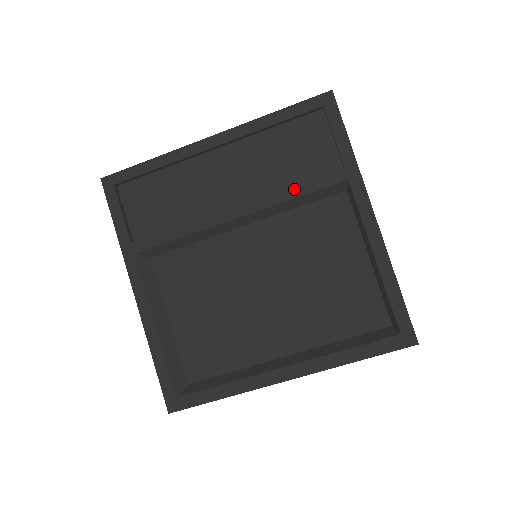
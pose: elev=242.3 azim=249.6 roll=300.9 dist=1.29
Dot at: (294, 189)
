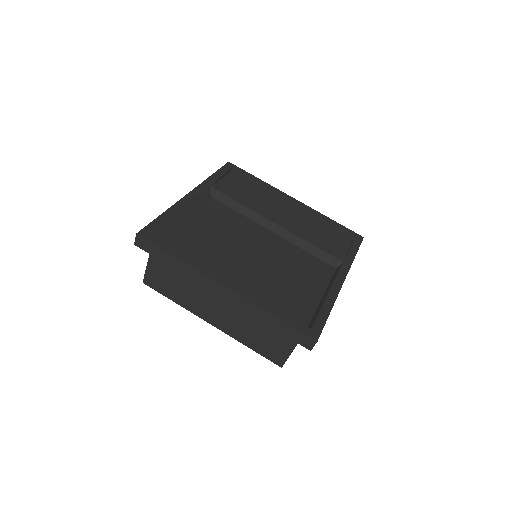
Dot at: (314, 241)
